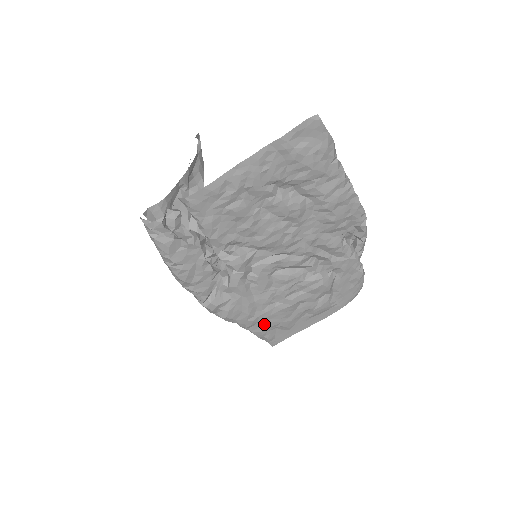
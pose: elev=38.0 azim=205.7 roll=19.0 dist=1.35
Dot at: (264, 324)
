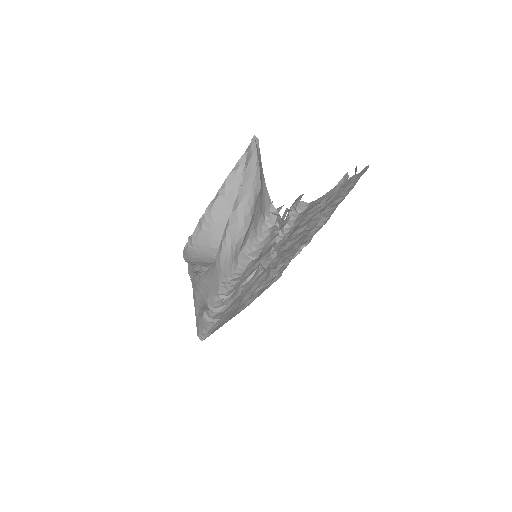
Dot at: (225, 319)
